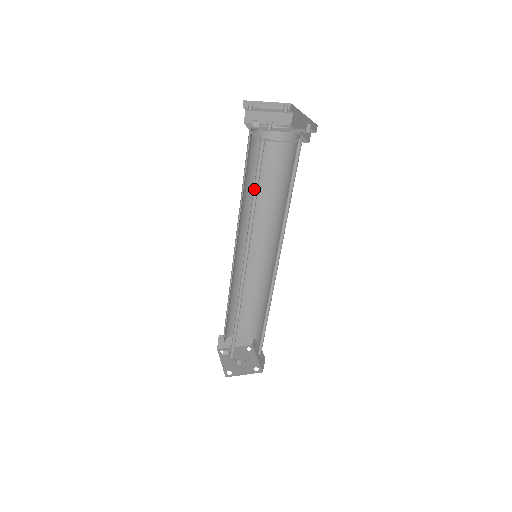
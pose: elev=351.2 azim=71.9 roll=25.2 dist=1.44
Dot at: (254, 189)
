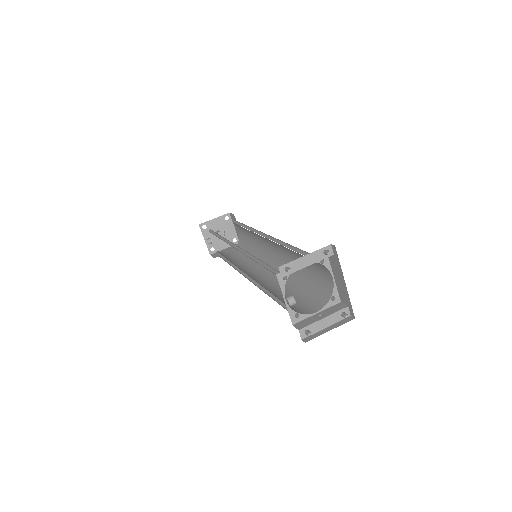
Dot at: occluded
